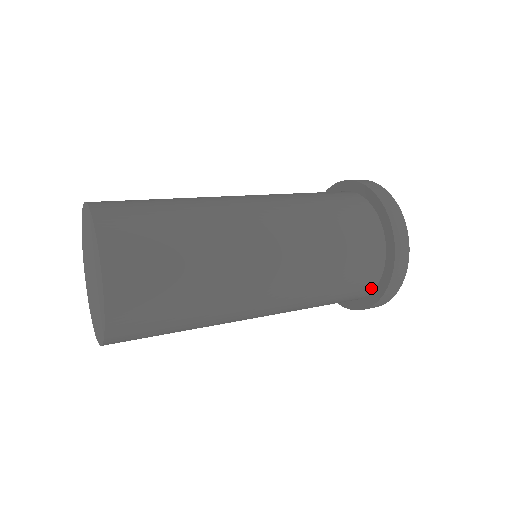
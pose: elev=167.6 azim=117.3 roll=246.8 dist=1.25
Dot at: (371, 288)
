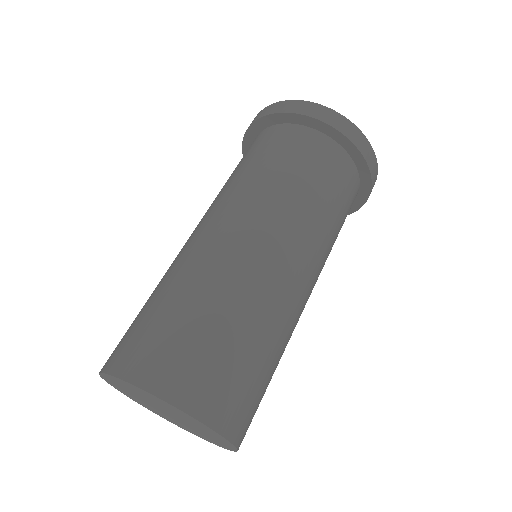
Dot at: (357, 192)
